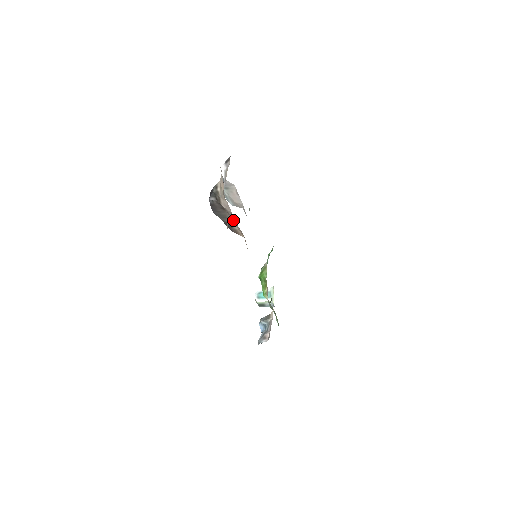
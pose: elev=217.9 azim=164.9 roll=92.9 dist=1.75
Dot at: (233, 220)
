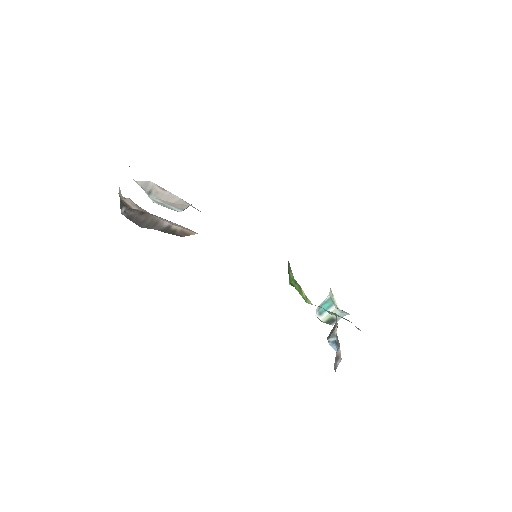
Dot at: (163, 219)
